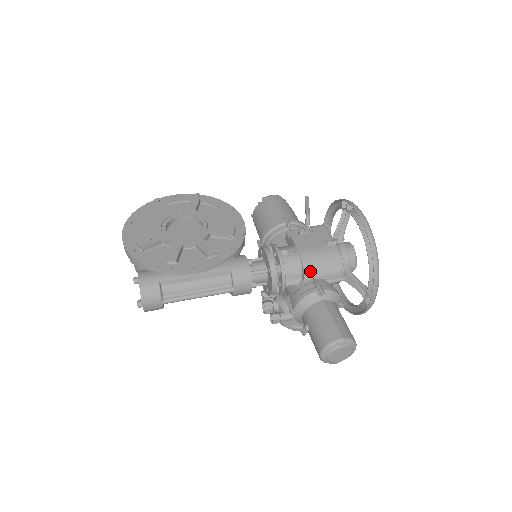
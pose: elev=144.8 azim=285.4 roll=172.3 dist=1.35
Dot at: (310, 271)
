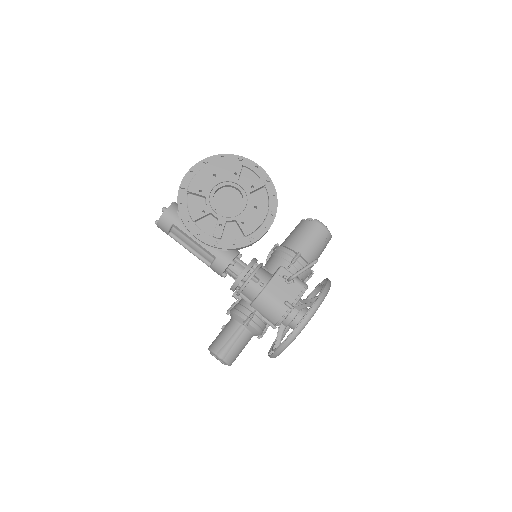
Dot at: (257, 305)
